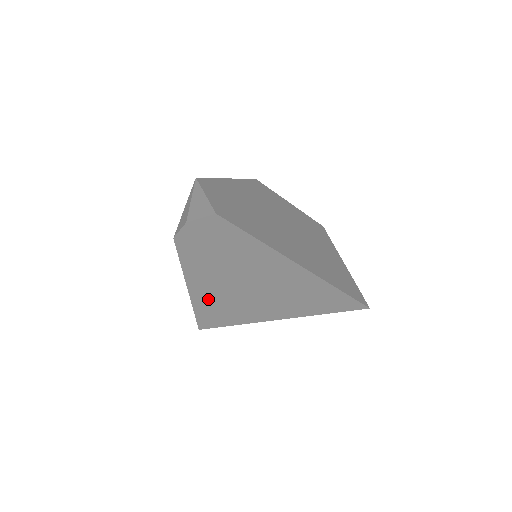
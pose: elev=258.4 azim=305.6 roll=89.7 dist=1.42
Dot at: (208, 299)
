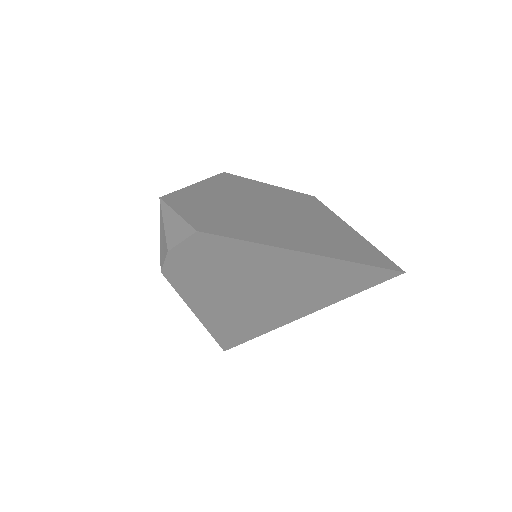
Dot at: (222, 319)
